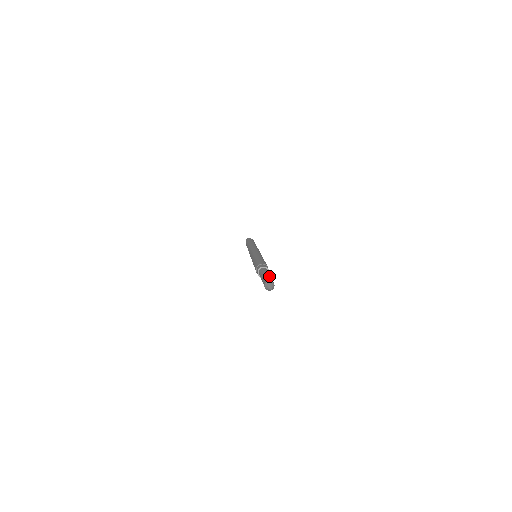
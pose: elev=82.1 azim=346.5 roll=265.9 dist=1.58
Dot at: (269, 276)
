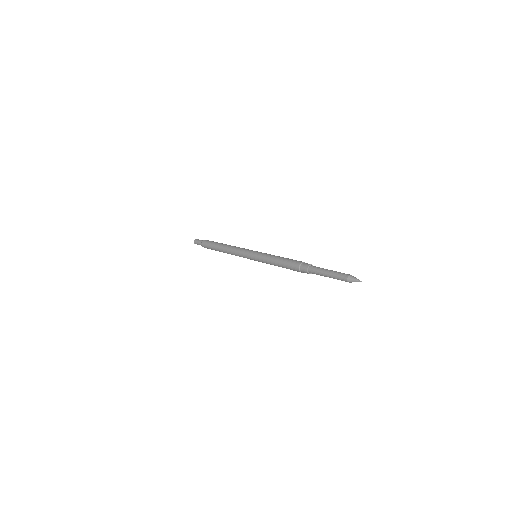
Dot at: (334, 272)
